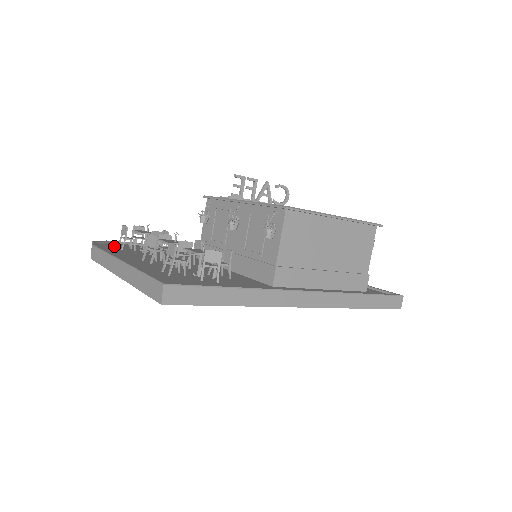
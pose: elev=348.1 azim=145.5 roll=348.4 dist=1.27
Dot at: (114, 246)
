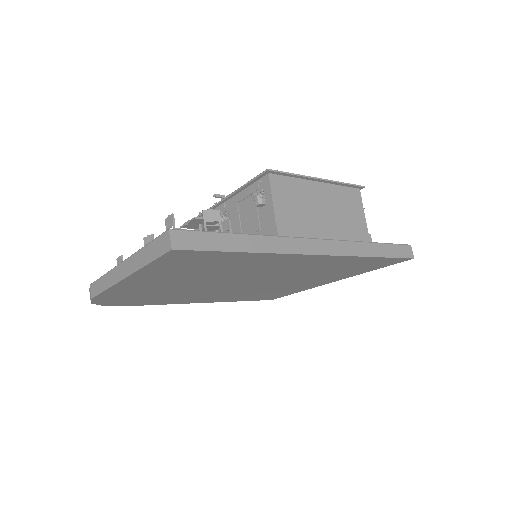
Dot at: occluded
